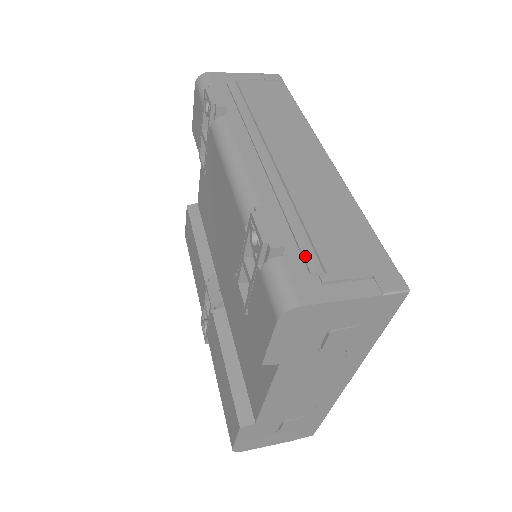
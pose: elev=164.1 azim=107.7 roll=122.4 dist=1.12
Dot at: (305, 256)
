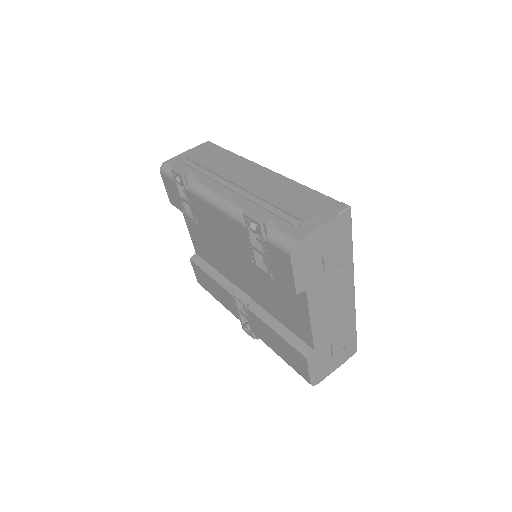
Dot at: (286, 219)
